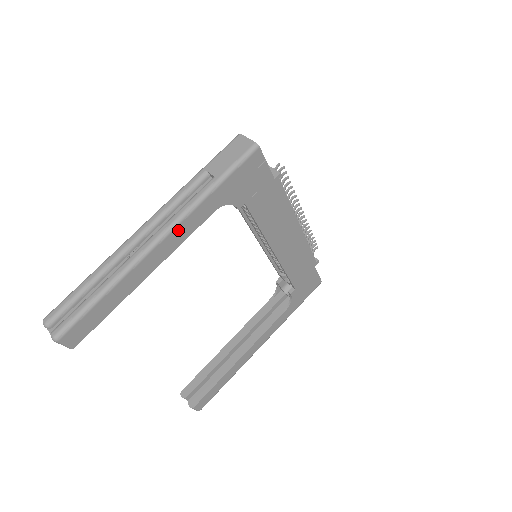
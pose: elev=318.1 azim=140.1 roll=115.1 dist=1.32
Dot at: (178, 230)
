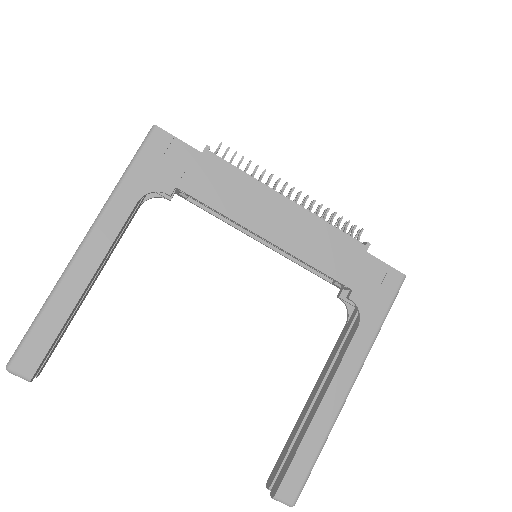
Dot at: (100, 230)
